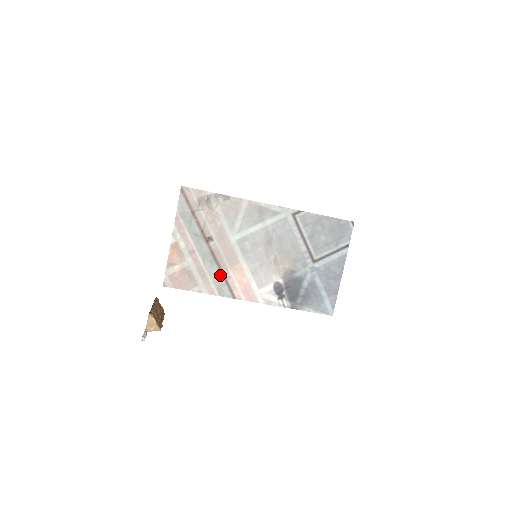
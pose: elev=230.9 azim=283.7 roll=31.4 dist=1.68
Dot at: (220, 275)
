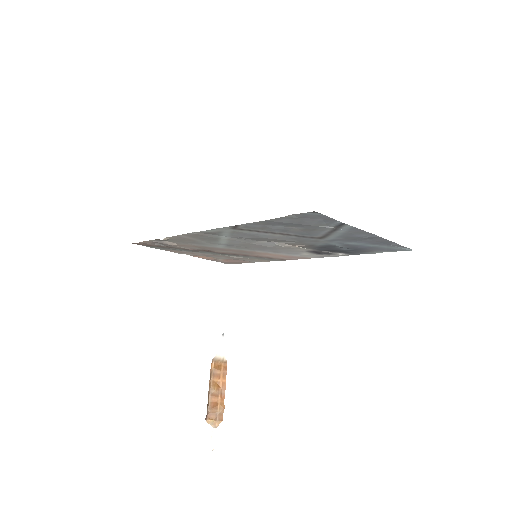
Dot at: (253, 257)
